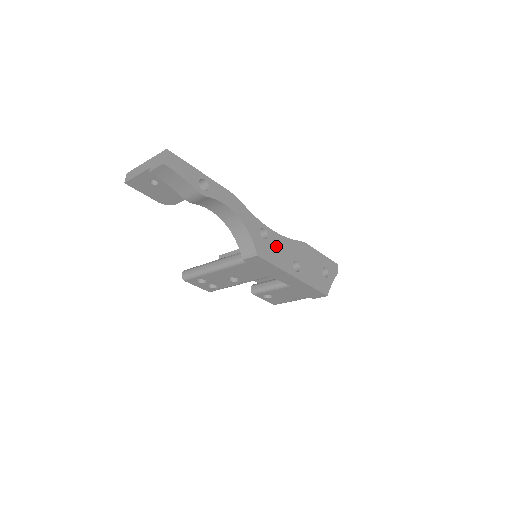
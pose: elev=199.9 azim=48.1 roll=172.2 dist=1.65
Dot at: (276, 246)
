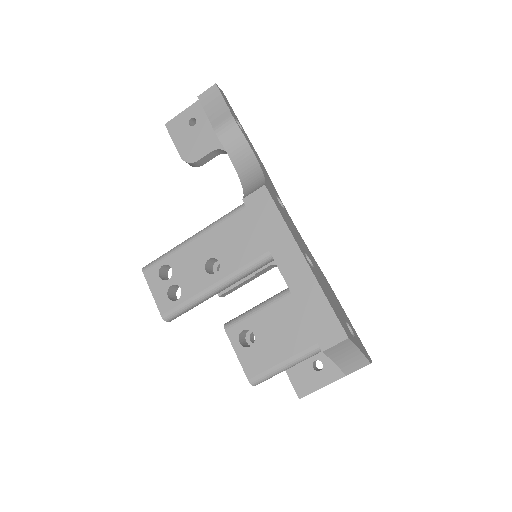
Dot at: (290, 222)
